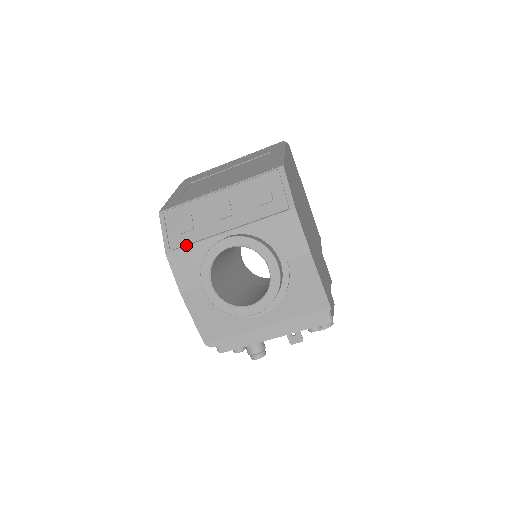
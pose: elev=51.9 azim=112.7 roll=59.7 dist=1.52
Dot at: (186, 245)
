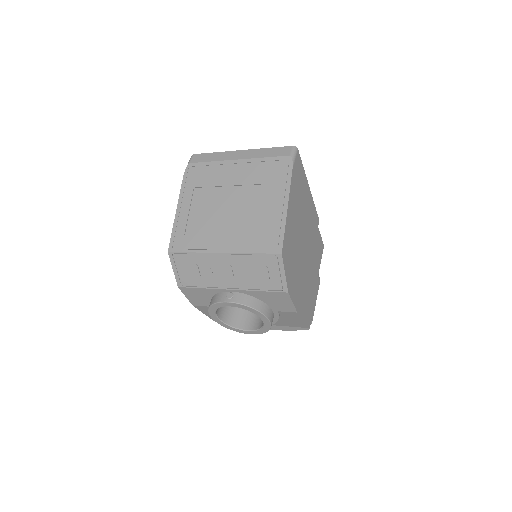
Dot at: (195, 287)
